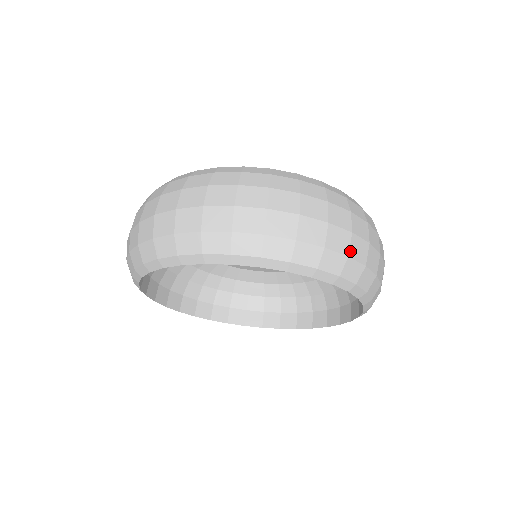
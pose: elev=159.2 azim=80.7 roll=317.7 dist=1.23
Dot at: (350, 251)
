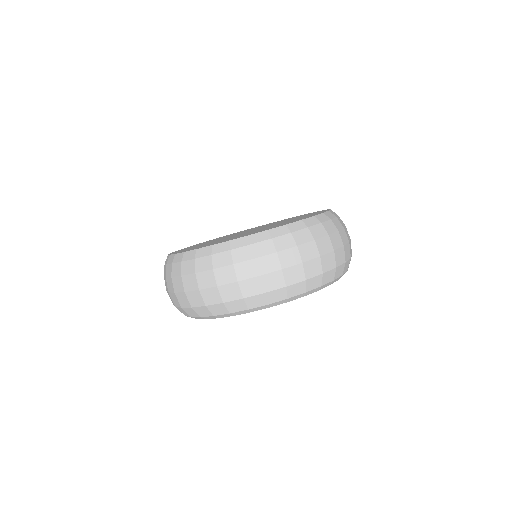
Dot at: (223, 298)
